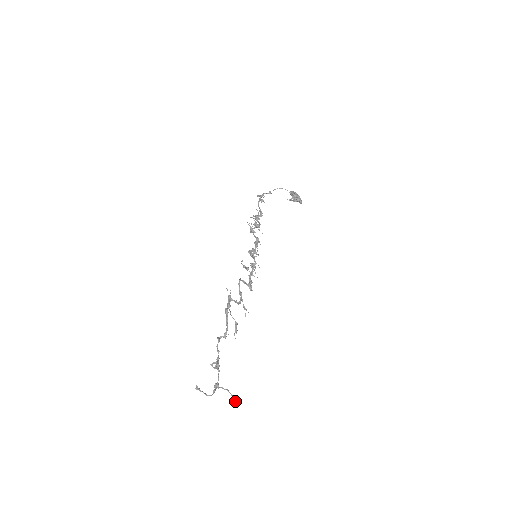
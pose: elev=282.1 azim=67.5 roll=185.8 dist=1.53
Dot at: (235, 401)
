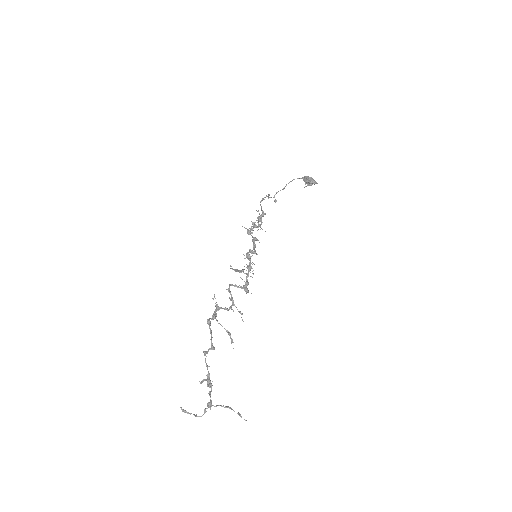
Dot at: (244, 419)
